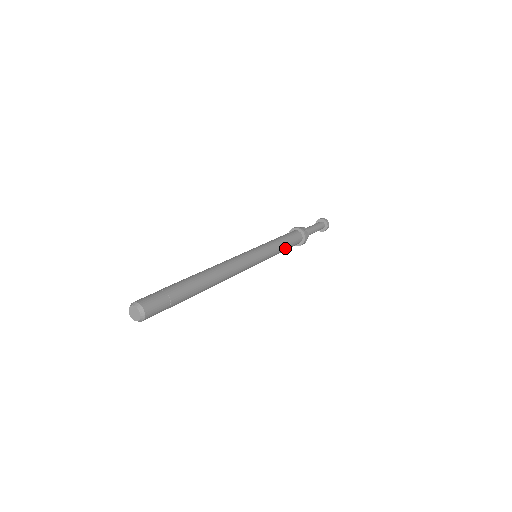
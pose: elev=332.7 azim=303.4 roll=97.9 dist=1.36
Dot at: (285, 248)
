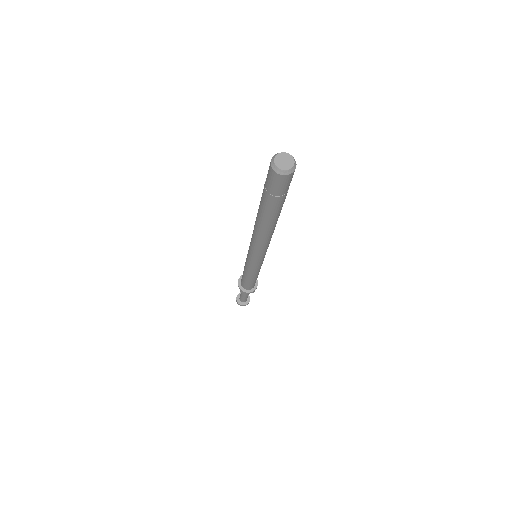
Dot at: (258, 274)
